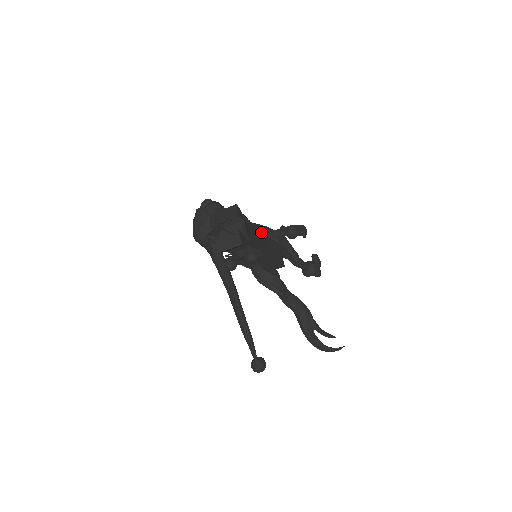
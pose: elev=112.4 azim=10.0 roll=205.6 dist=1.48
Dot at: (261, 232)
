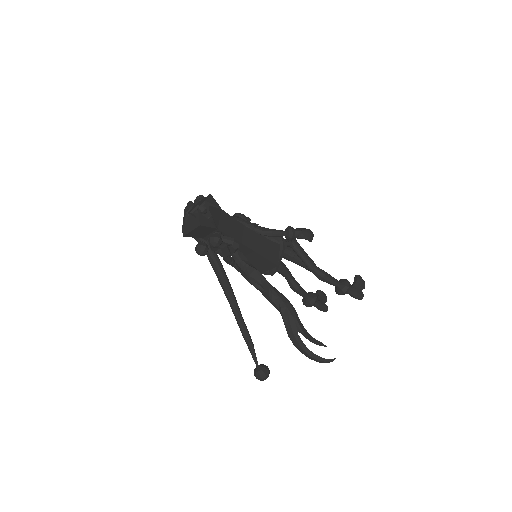
Dot at: (251, 228)
